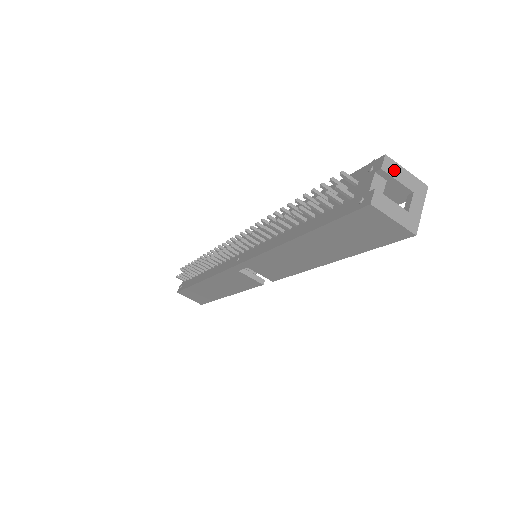
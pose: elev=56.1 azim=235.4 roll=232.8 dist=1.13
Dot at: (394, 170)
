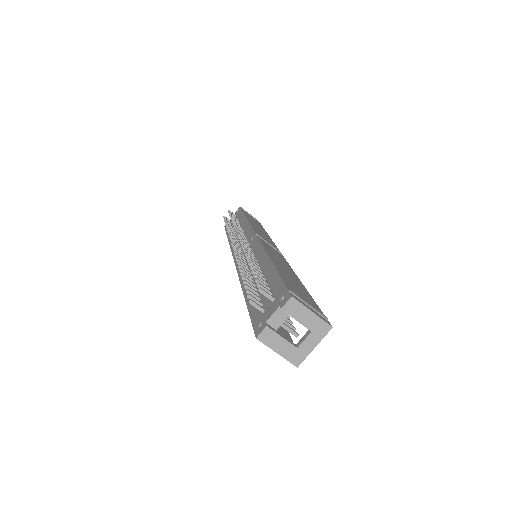
Dot at: (296, 311)
